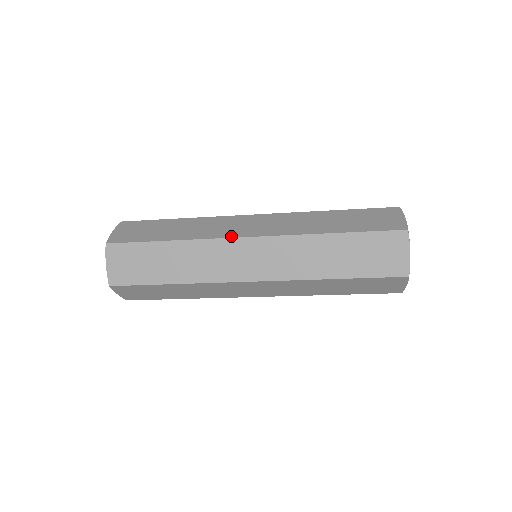
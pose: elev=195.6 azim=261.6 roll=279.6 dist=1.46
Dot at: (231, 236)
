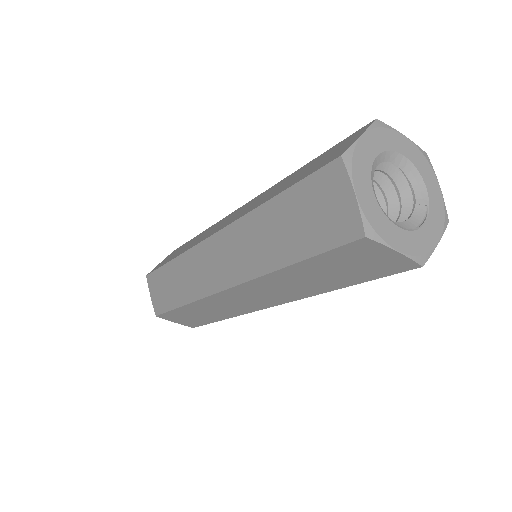
Dot at: (201, 240)
